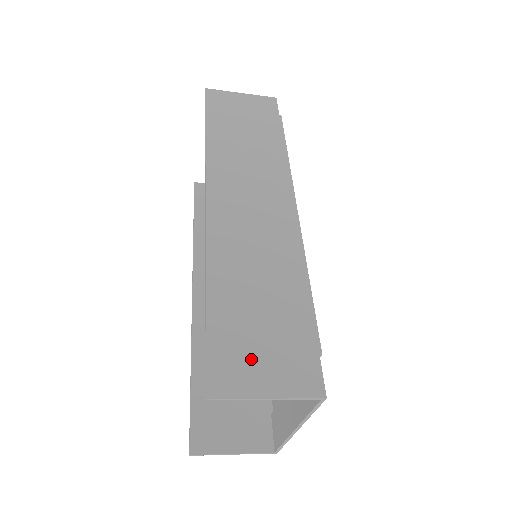
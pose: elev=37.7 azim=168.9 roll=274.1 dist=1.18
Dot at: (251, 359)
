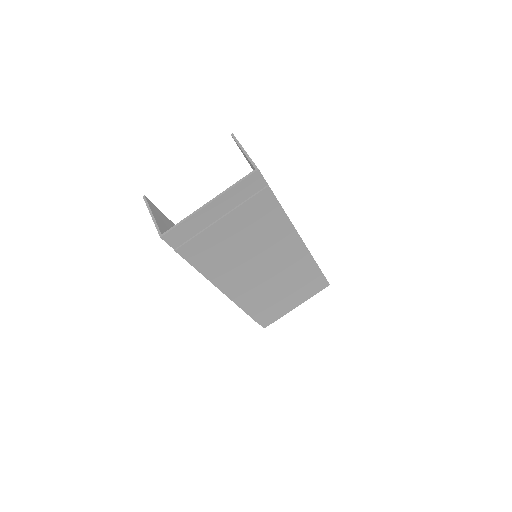
Dot at: occluded
